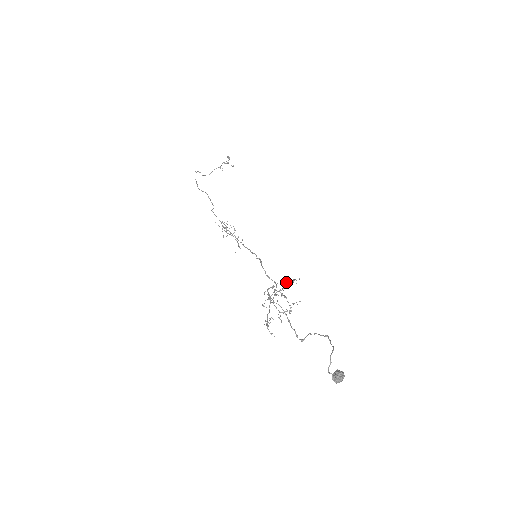
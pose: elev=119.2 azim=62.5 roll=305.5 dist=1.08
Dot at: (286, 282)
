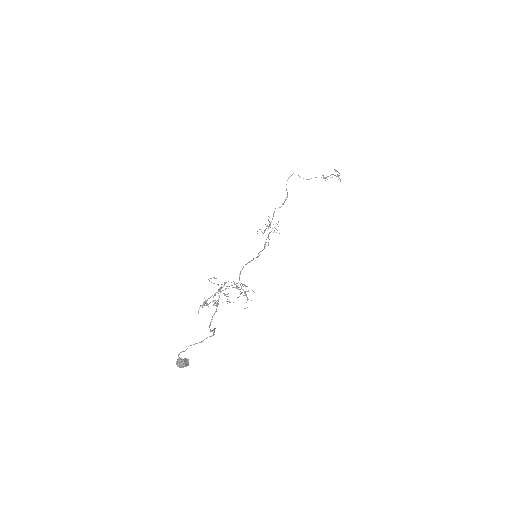
Dot at: occluded
